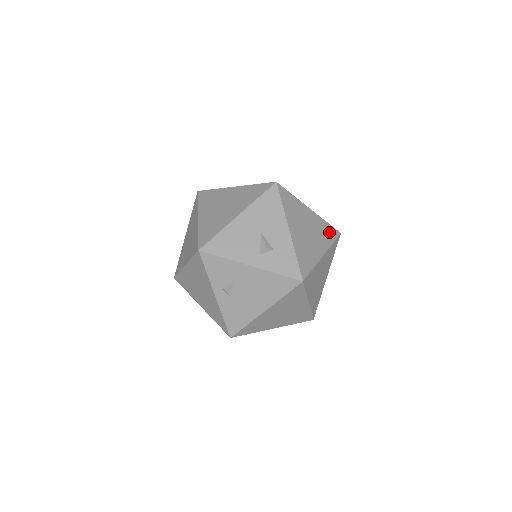
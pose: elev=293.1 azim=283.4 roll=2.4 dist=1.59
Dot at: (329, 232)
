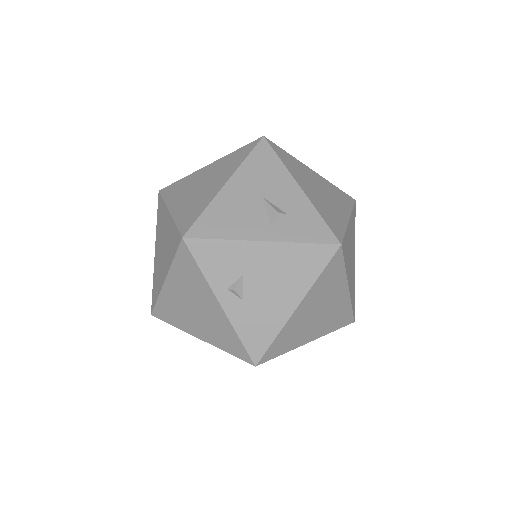
Dot at: (343, 197)
